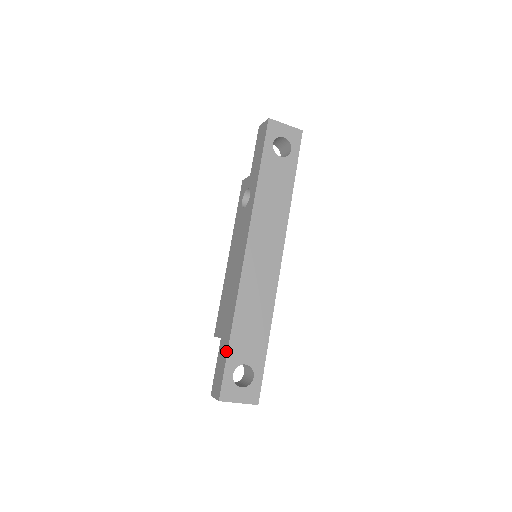
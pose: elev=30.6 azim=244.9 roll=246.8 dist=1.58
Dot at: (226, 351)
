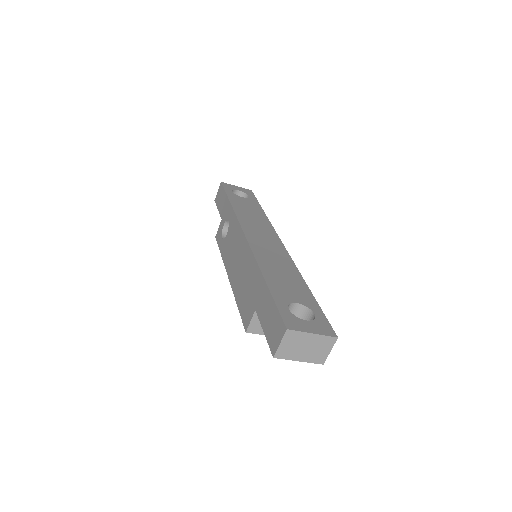
Dot at: (268, 294)
